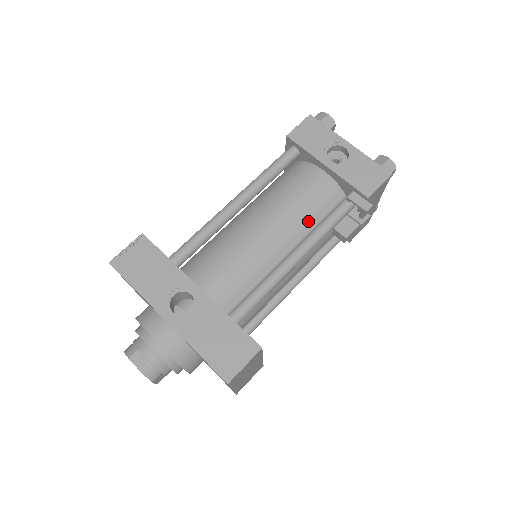
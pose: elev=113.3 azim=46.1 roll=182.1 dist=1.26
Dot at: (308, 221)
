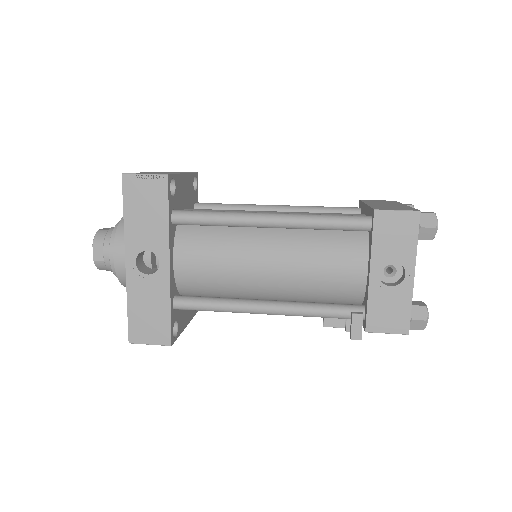
Dot at: (308, 290)
